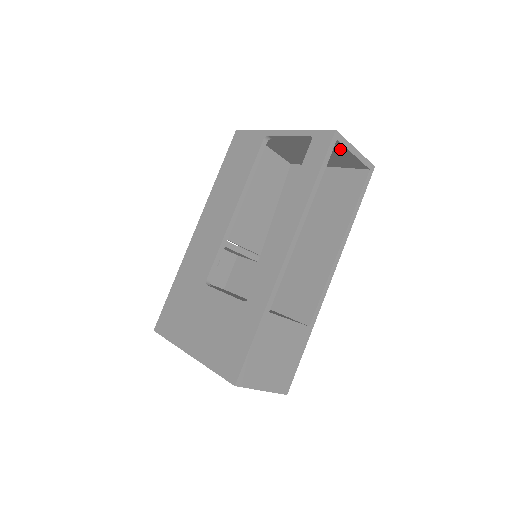
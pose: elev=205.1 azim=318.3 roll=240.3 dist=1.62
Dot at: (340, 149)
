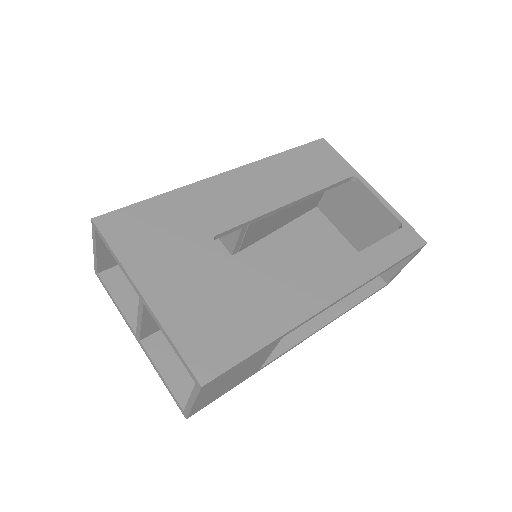
Dot at: occluded
